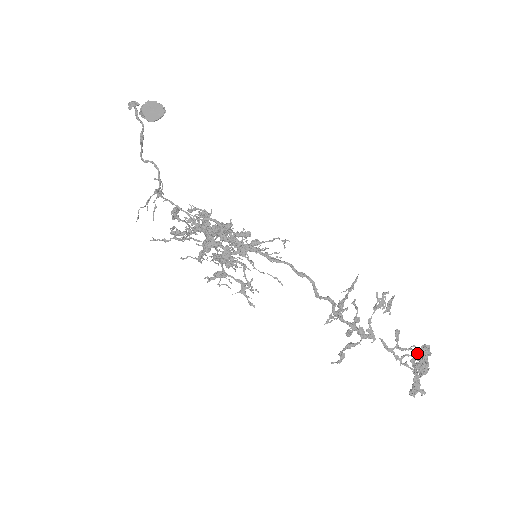
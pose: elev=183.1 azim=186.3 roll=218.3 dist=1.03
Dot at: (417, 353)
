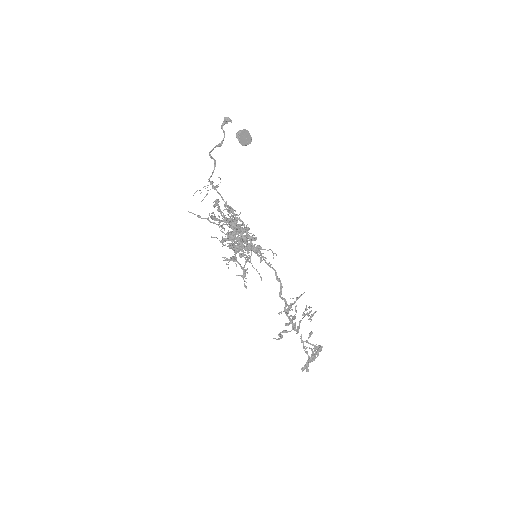
Dot at: (315, 348)
